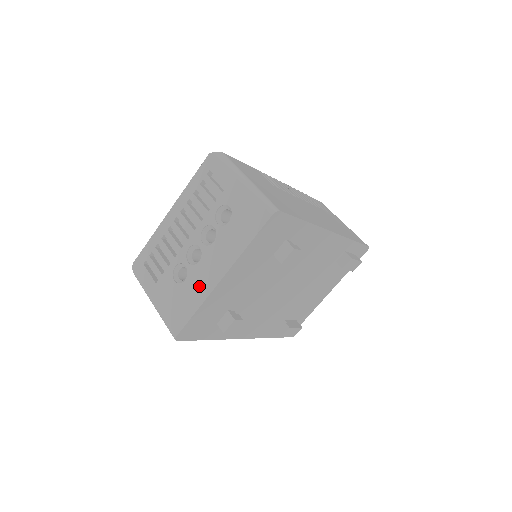
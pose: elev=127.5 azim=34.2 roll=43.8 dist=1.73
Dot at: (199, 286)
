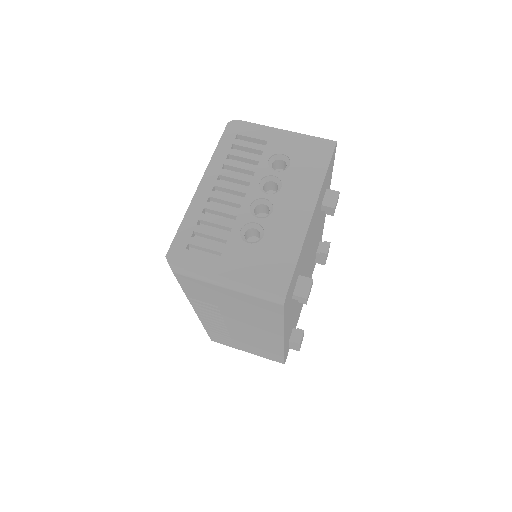
Dot at: (288, 232)
